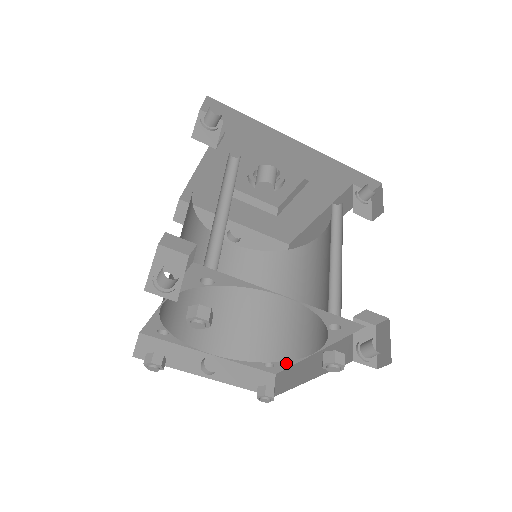
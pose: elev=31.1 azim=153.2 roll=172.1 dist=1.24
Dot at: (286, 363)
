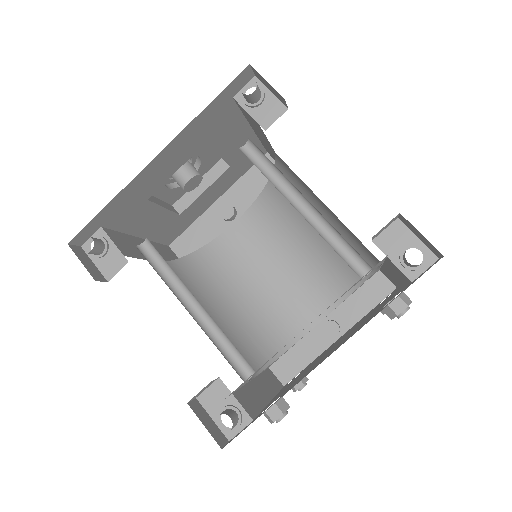
Dot at: occluded
